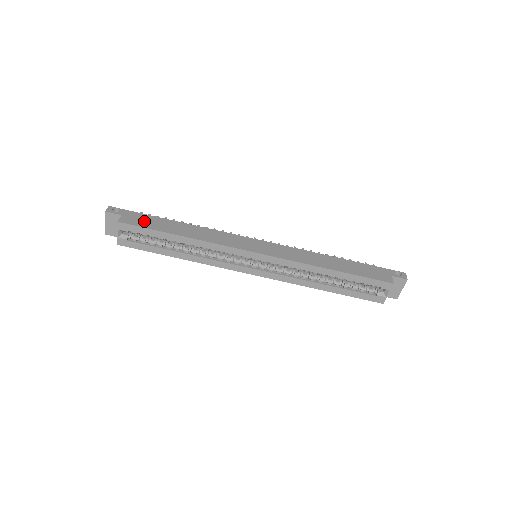
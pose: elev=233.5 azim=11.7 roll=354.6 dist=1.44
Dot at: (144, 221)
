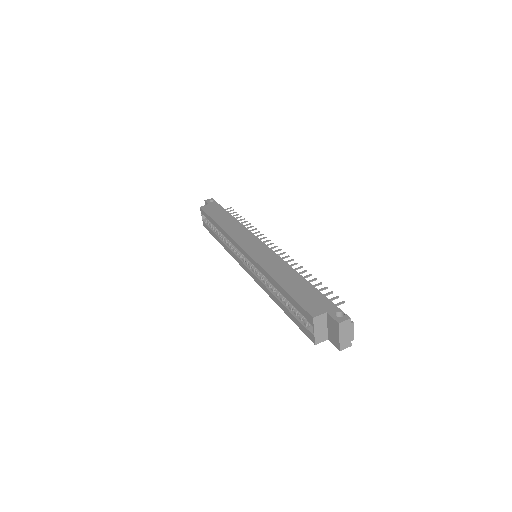
Dot at: (213, 210)
